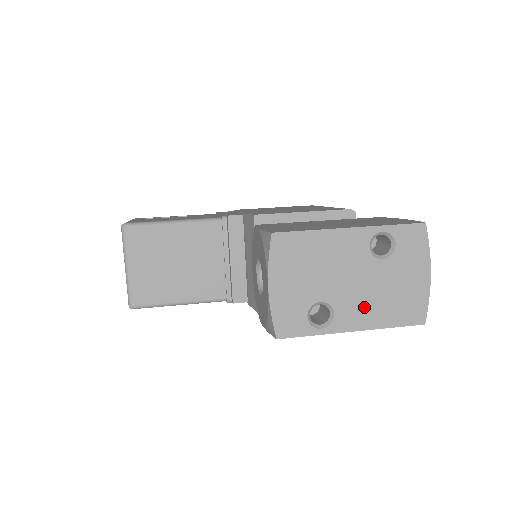
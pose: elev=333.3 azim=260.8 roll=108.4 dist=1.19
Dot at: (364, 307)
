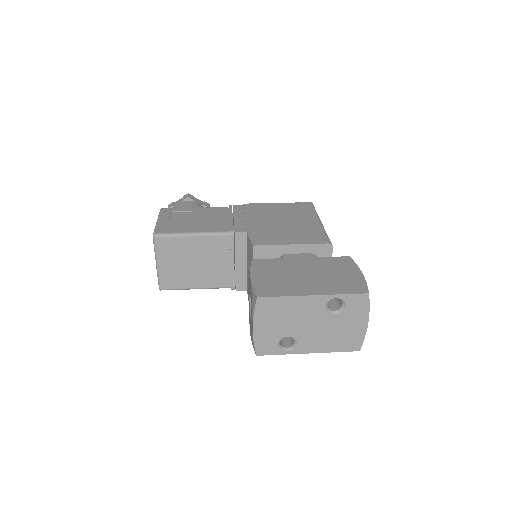
Dot at: (318, 340)
